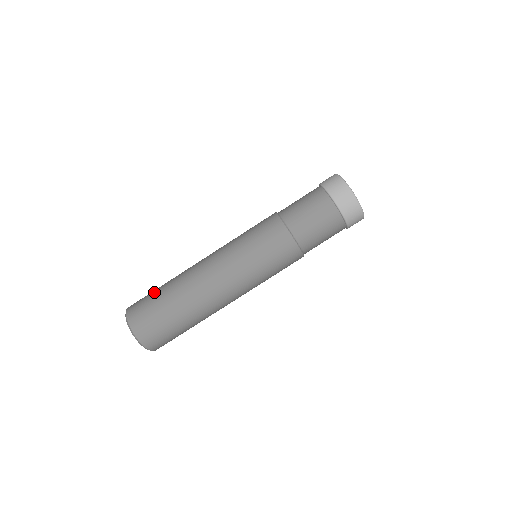
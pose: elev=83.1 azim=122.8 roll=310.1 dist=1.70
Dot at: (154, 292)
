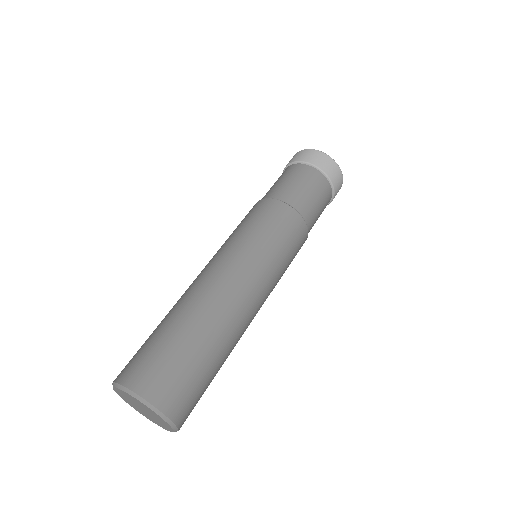
Dot at: (153, 339)
